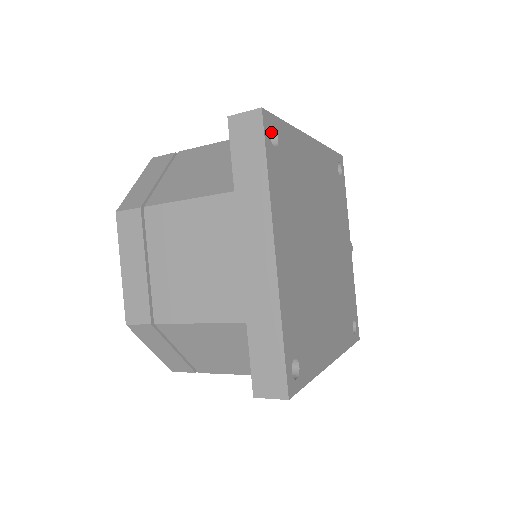
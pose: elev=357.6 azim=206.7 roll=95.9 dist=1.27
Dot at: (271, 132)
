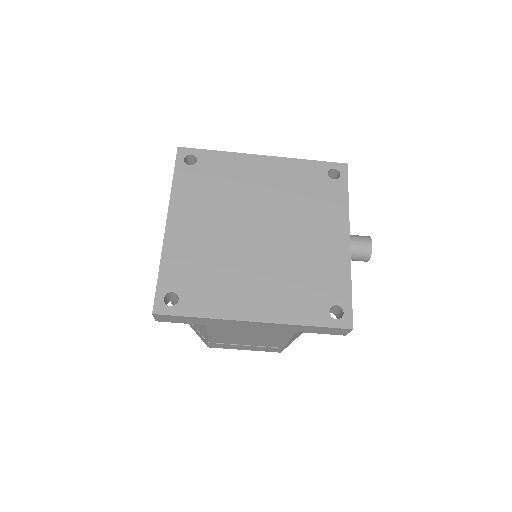
Dot at: (196, 159)
